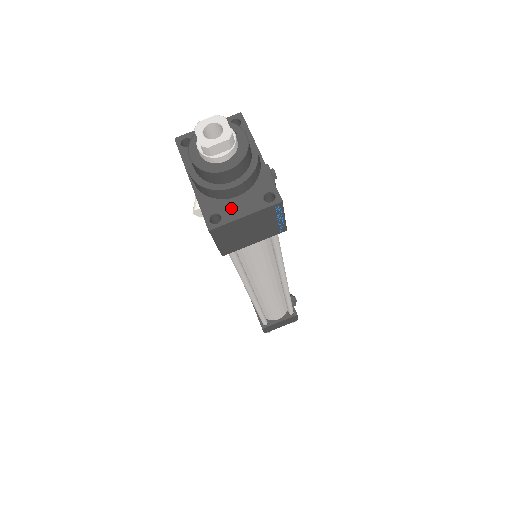
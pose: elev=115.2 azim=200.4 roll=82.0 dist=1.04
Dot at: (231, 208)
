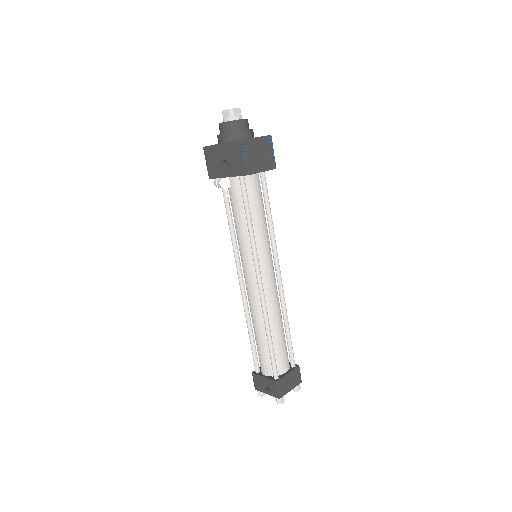
Dot at: occluded
